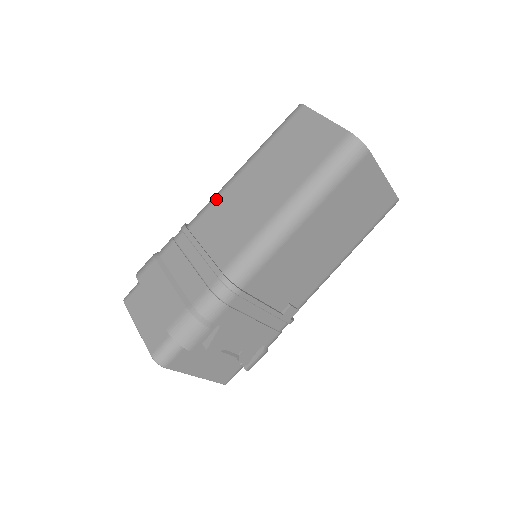
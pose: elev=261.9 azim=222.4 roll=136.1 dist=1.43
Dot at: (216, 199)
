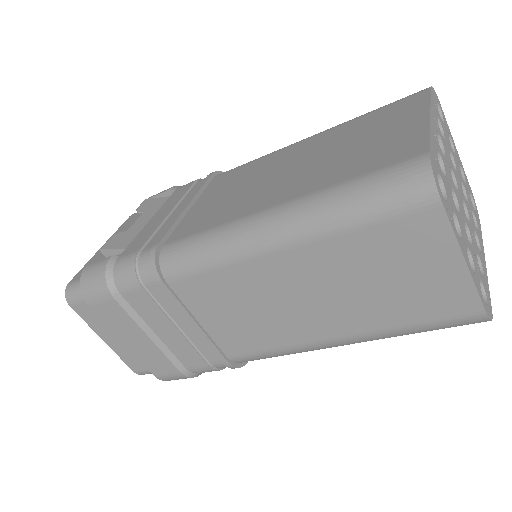
Dot at: (217, 268)
